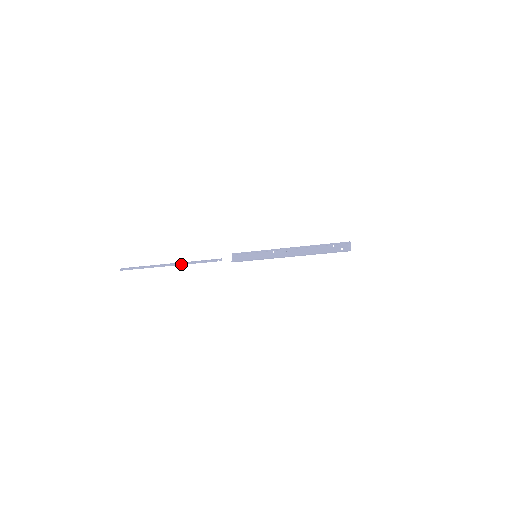
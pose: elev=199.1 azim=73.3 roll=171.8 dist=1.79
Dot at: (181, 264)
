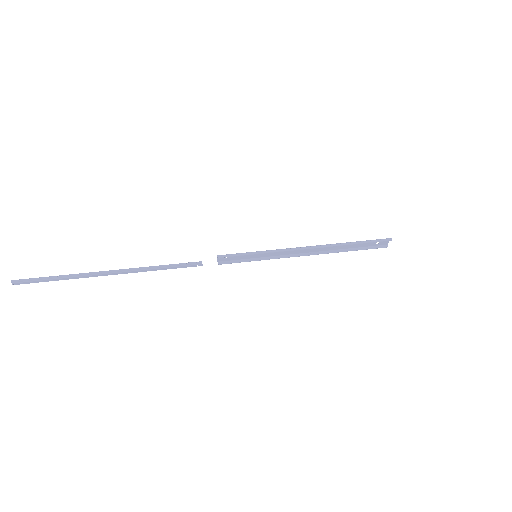
Dot at: occluded
